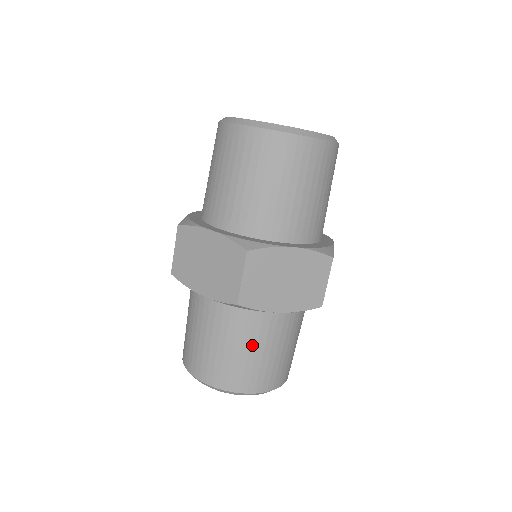
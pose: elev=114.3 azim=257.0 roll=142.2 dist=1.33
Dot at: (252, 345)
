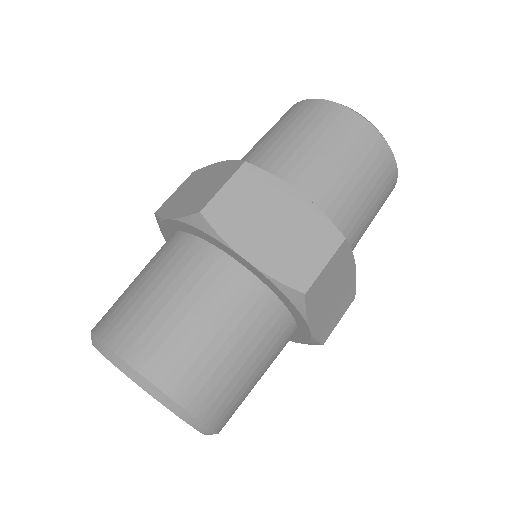
Dot at: (188, 300)
